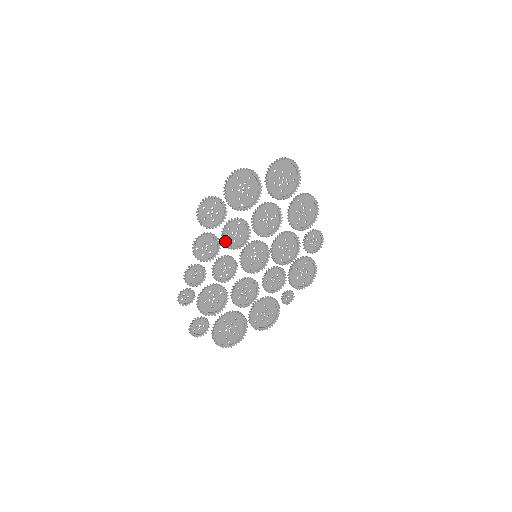
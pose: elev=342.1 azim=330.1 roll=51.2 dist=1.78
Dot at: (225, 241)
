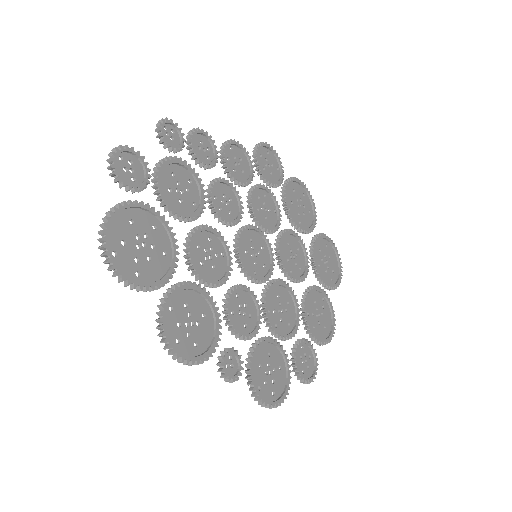
Dot at: (254, 191)
